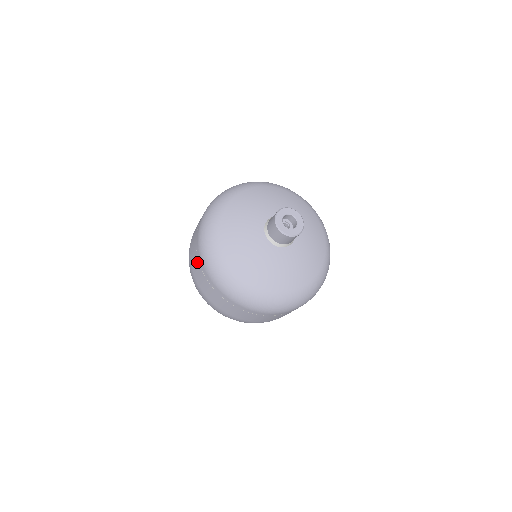
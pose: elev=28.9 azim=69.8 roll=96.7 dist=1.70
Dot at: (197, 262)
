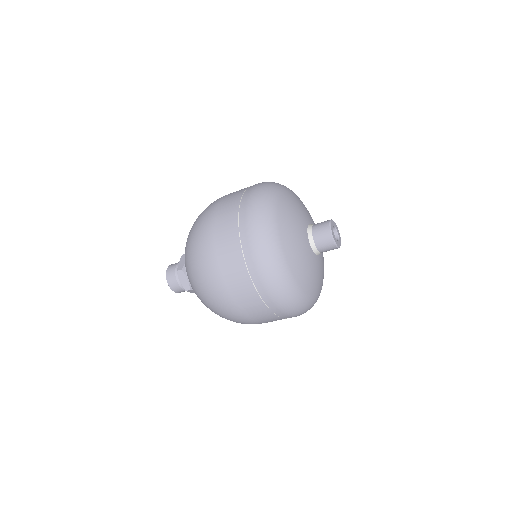
Dot at: (259, 302)
